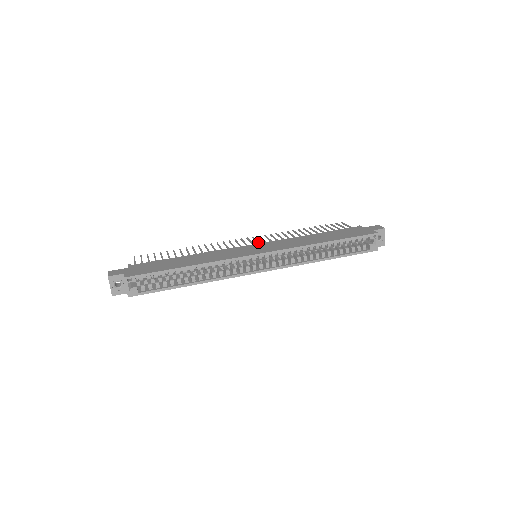
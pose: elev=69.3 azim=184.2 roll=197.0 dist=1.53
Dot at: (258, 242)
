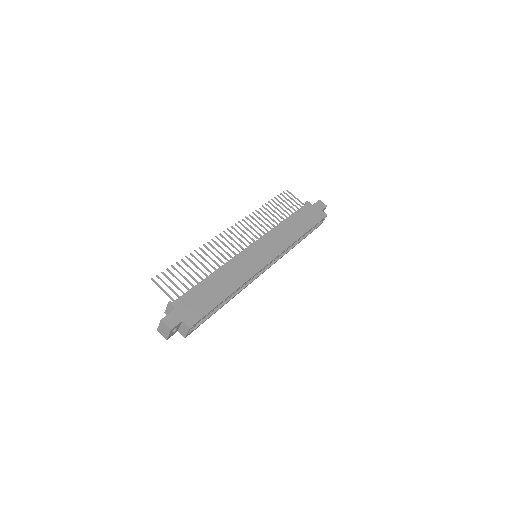
Dot at: (249, 236)
